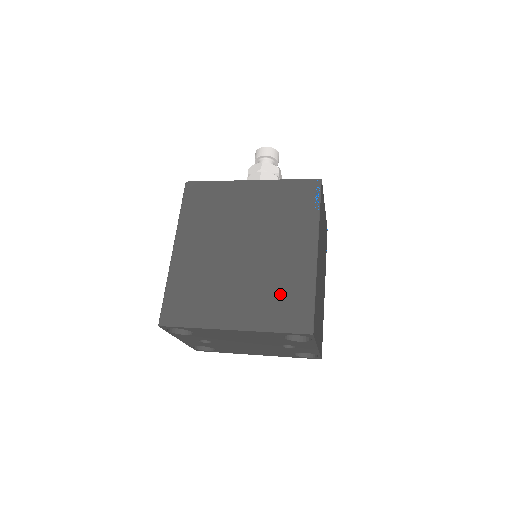
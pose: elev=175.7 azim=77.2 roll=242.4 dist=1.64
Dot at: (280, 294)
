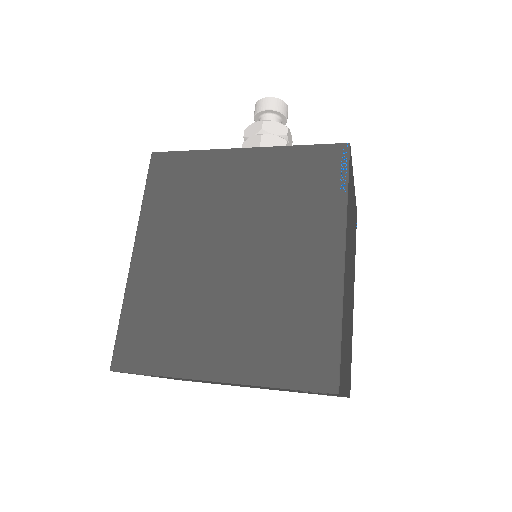
Dot at: (287, 326)
